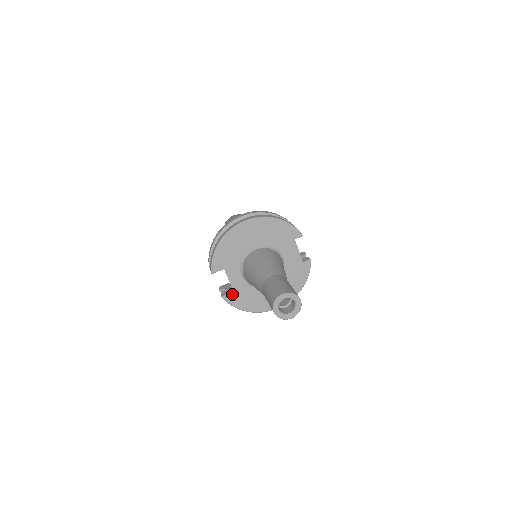
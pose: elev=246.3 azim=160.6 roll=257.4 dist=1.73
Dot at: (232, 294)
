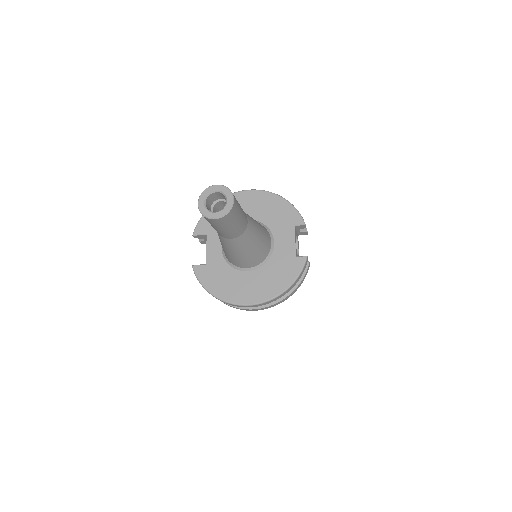
Dot at: (204, 266)
